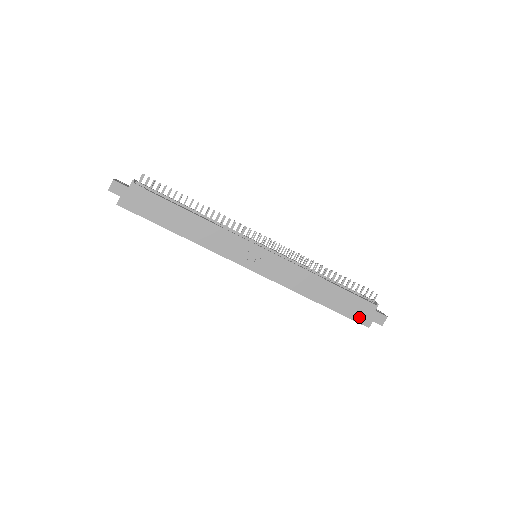
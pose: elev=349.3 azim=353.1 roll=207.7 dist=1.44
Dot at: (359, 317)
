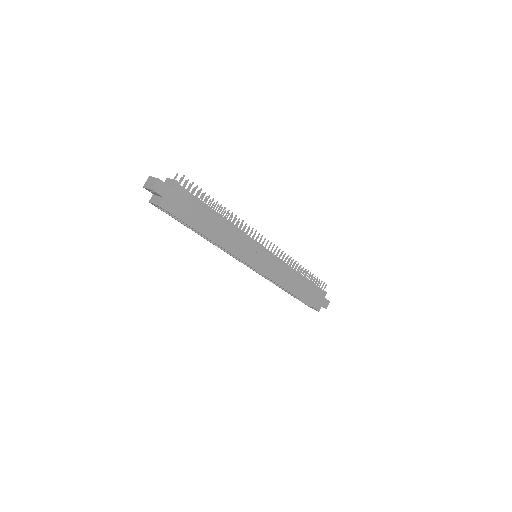
Dot at: (315, 304)
